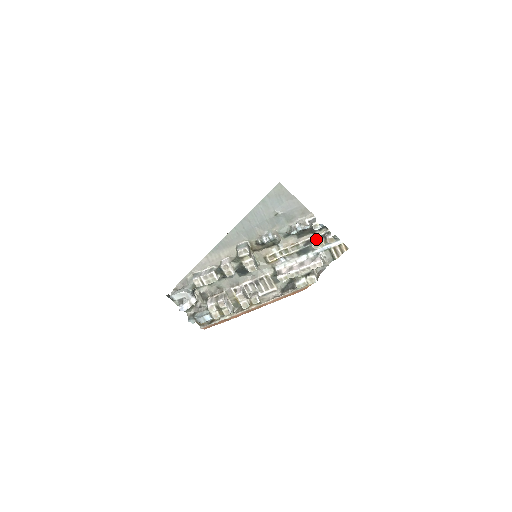
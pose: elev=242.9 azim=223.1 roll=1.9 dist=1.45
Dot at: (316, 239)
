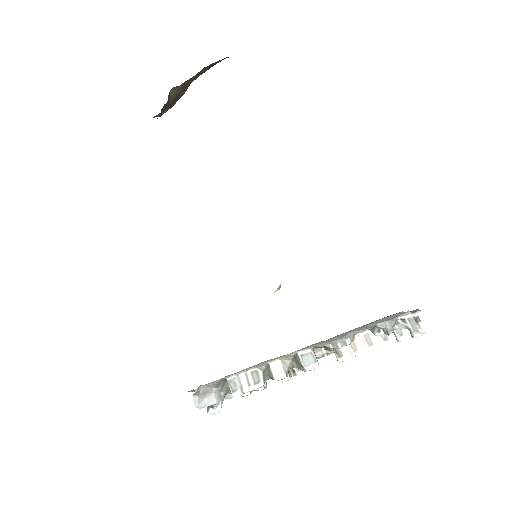
Dot at: (402, 330)
